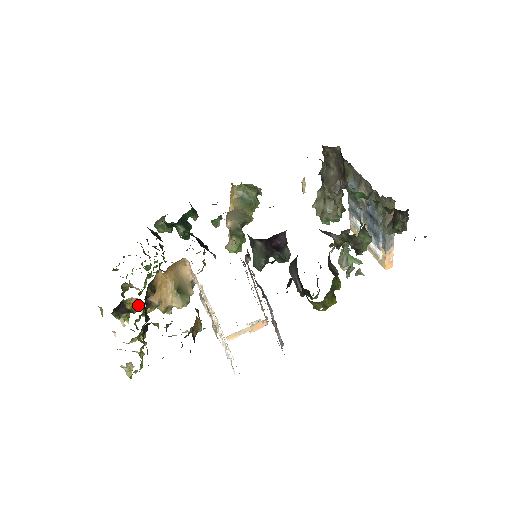
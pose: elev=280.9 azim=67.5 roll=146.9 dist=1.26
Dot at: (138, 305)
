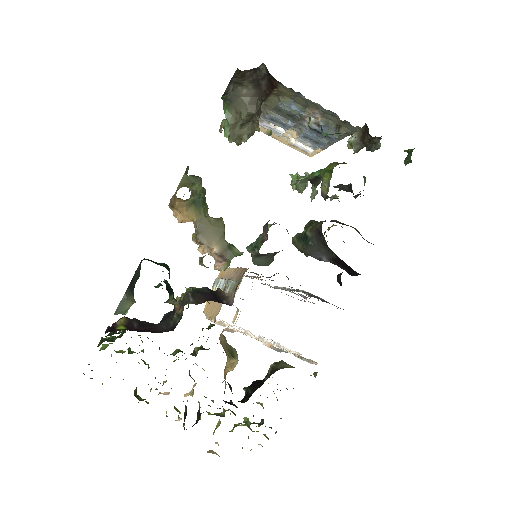
Dot at: (184, 396)
